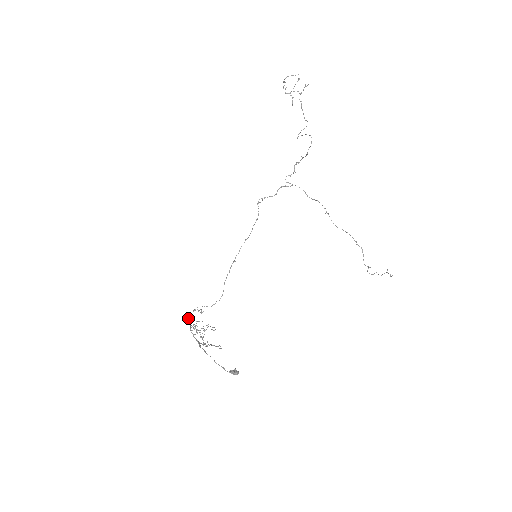
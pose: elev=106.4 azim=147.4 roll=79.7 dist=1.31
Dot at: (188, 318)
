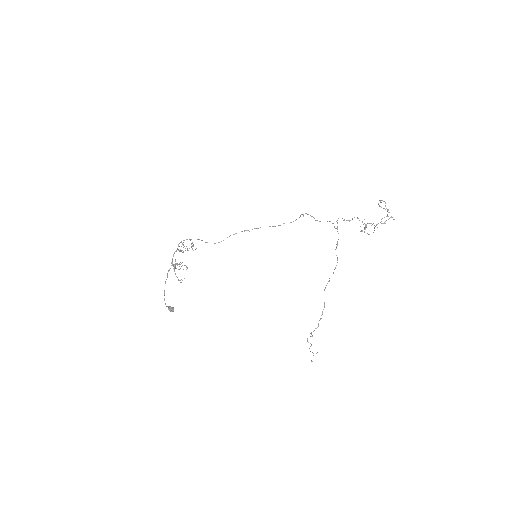
Dot at: (181, 241)
